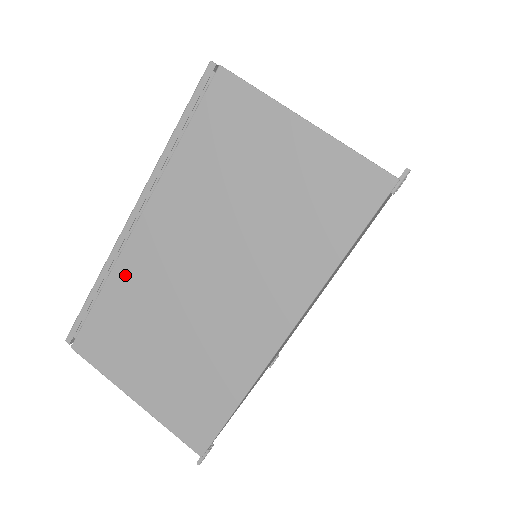
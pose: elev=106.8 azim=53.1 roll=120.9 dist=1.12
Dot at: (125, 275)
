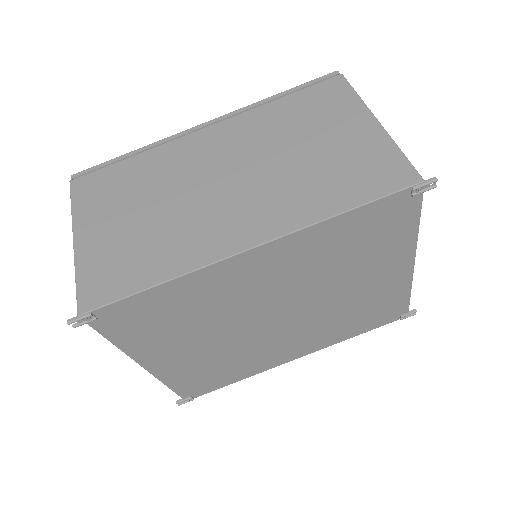
Dot at: (163, 153)
